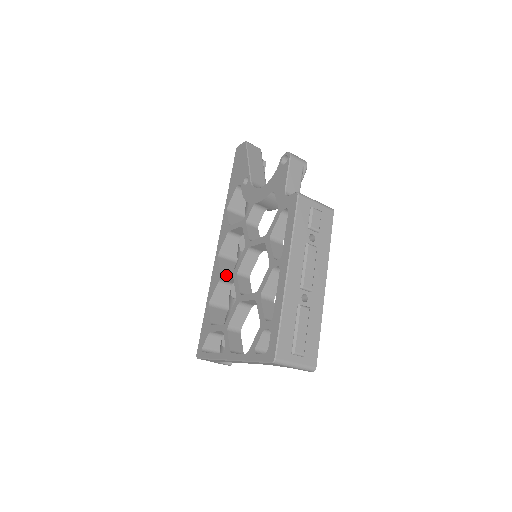
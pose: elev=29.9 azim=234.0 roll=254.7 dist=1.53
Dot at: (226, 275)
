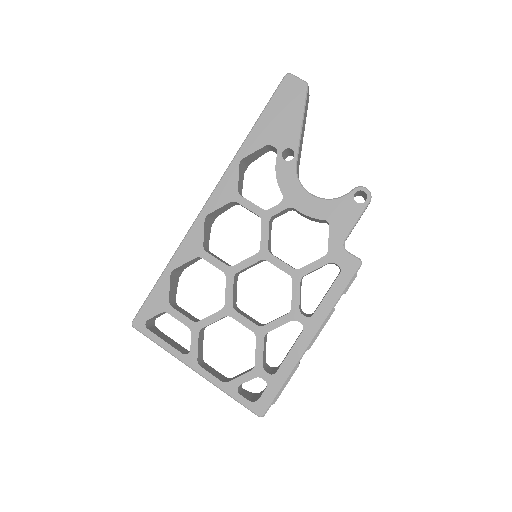
Dot at: (214, 261)
